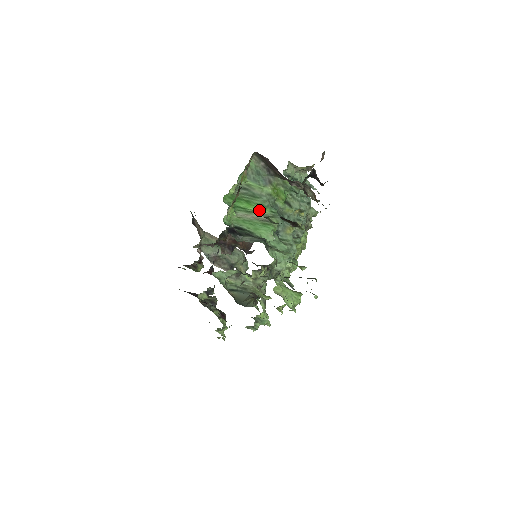
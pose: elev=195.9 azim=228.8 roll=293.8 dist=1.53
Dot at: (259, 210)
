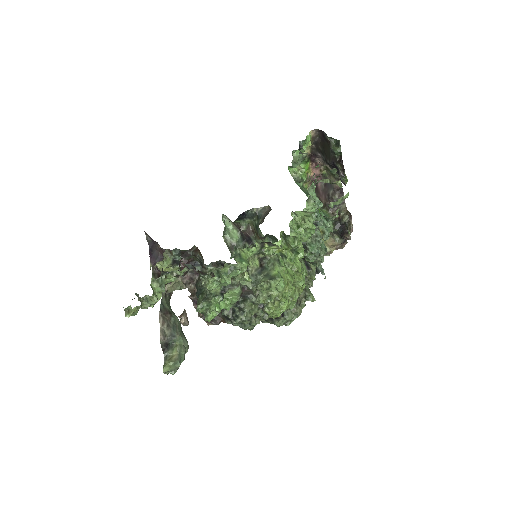
Dot at: occluded
